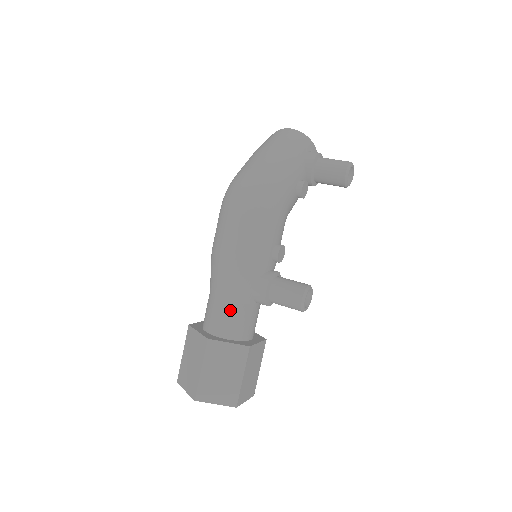
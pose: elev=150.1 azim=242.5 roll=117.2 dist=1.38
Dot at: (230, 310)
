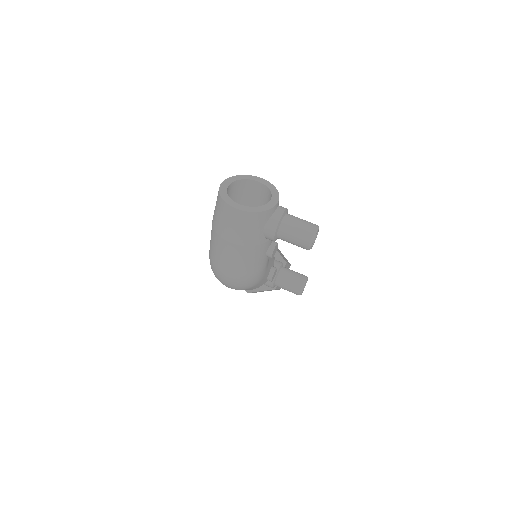
Dot at: occluded
